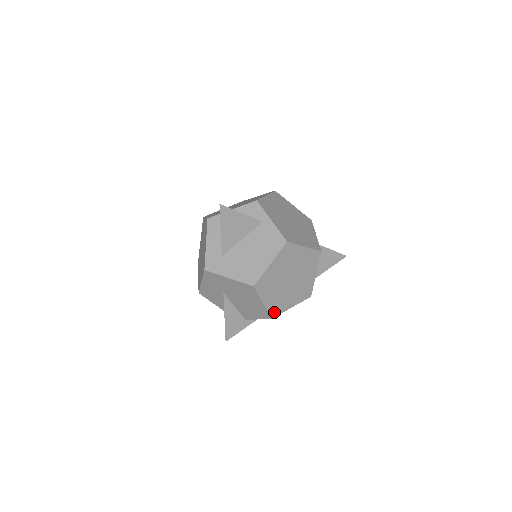
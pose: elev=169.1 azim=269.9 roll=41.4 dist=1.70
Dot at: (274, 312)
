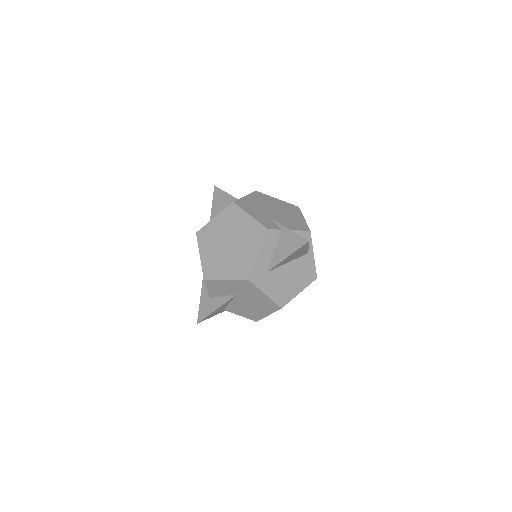
Dot at: occluded
